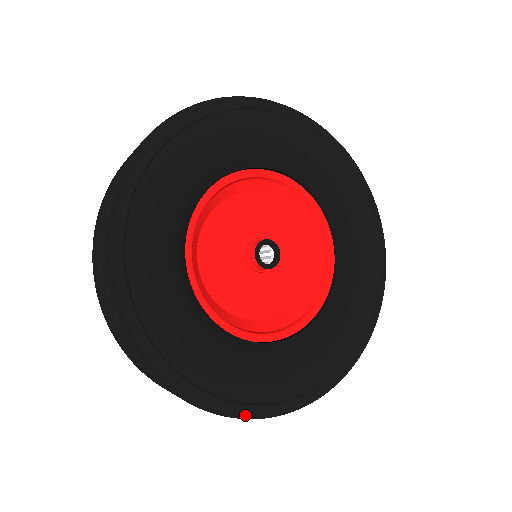
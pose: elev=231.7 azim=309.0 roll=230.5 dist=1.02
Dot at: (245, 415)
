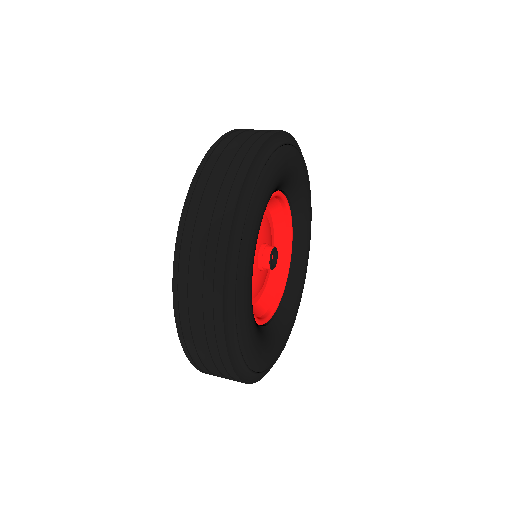
Dot at: occluded
